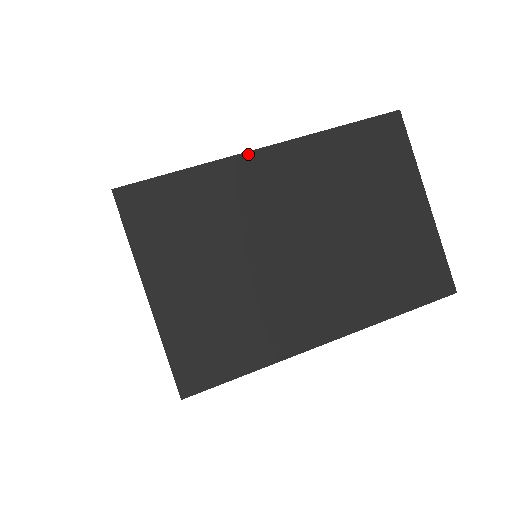
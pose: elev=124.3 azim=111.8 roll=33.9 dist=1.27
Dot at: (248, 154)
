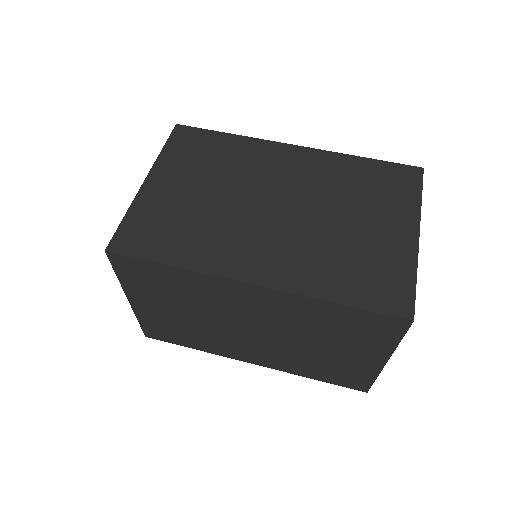
Dot at: (279, 143)
